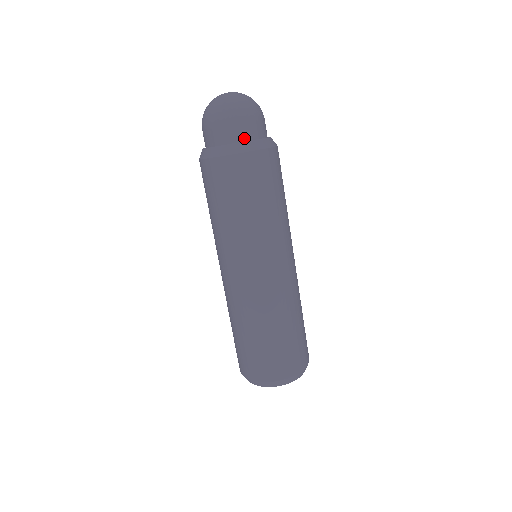
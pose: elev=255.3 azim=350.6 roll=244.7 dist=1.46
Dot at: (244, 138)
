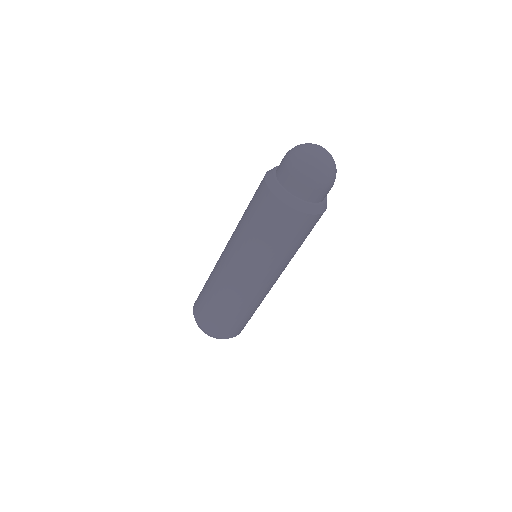
Dot at: (292, 191)
